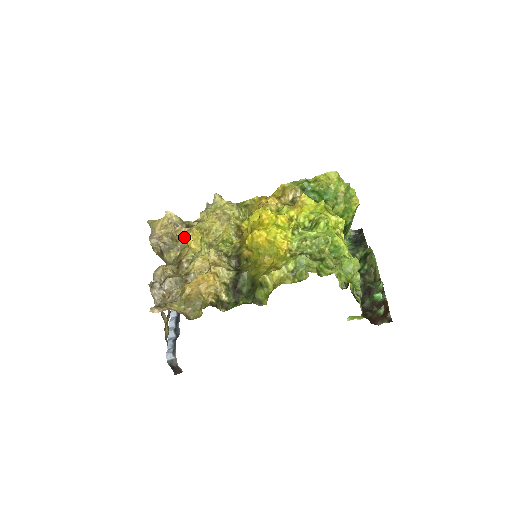
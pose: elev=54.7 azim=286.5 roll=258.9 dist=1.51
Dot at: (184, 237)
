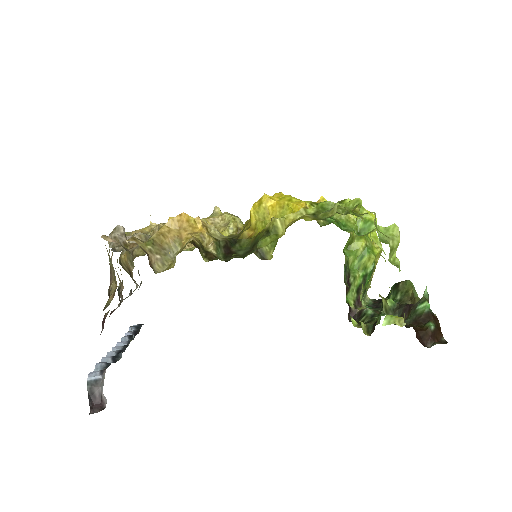
Dot at: (170, 218)
